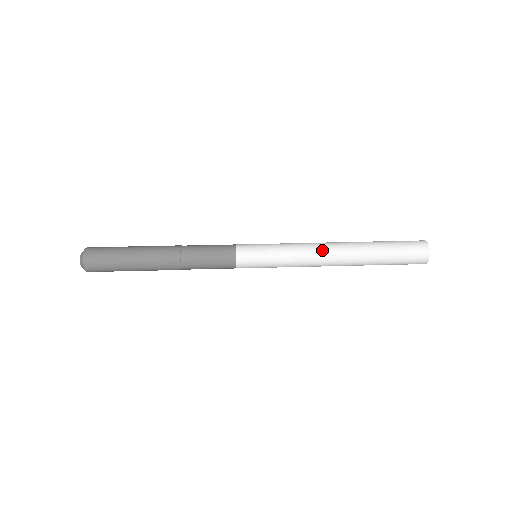
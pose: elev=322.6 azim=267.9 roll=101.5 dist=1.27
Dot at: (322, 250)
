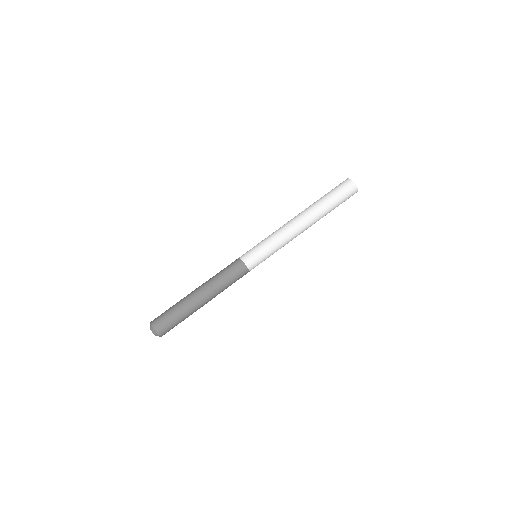
Dot at: (298, 233)
